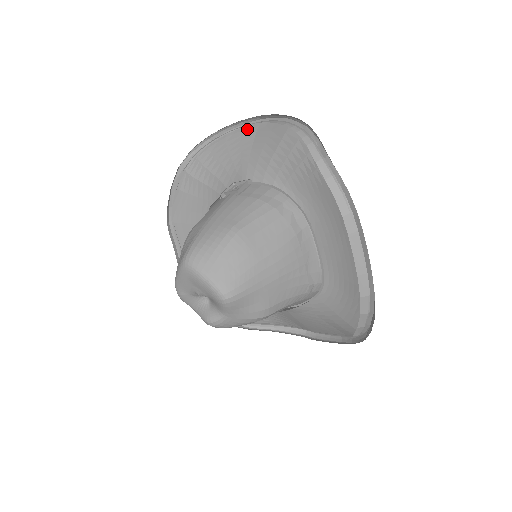
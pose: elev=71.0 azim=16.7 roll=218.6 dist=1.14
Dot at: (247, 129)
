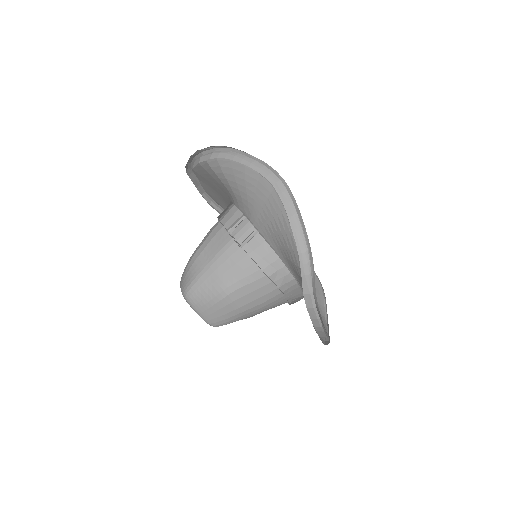
Dot at: (267, 174)
